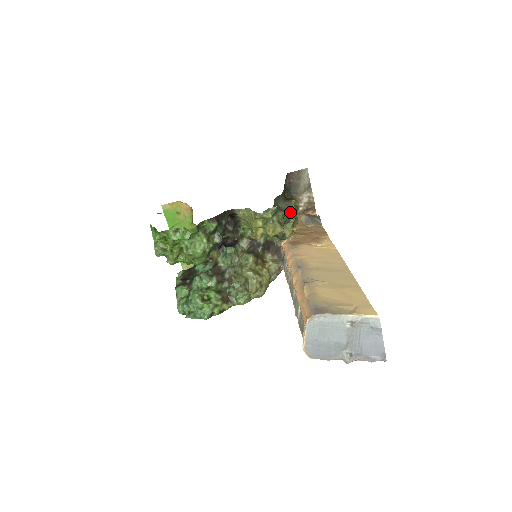
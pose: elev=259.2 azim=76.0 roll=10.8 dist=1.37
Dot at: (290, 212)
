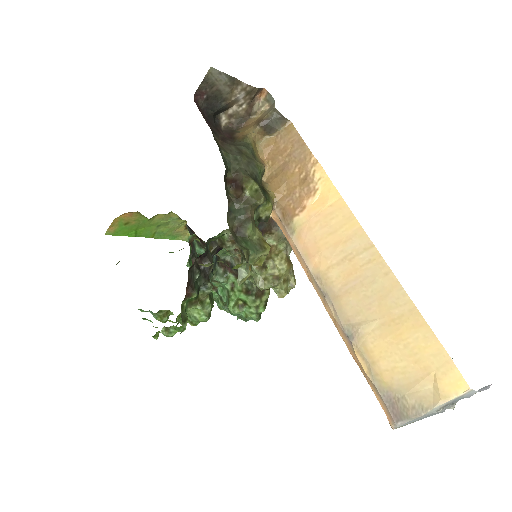
Dot at: (255, 206)
